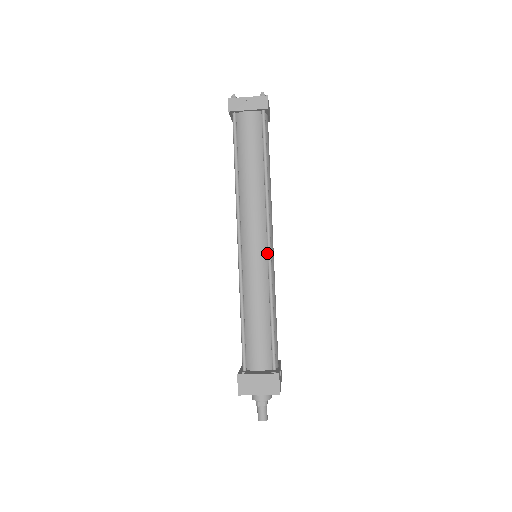
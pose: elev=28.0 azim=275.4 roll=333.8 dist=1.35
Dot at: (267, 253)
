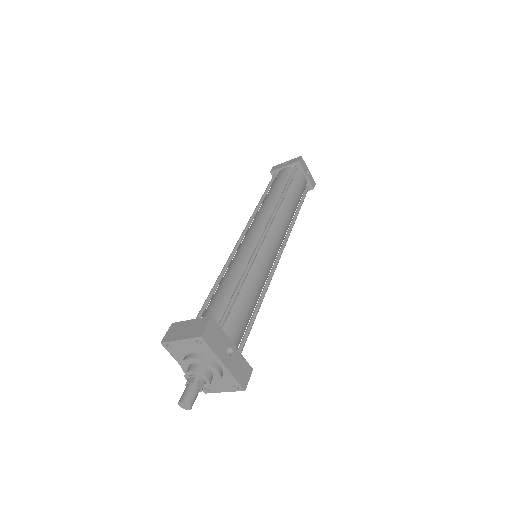
Dot at: (259, 240)
